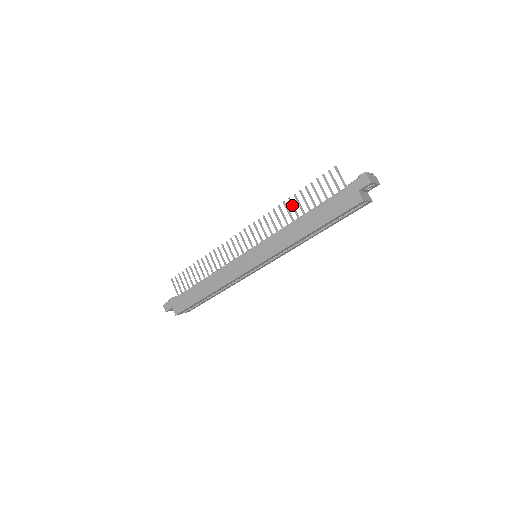
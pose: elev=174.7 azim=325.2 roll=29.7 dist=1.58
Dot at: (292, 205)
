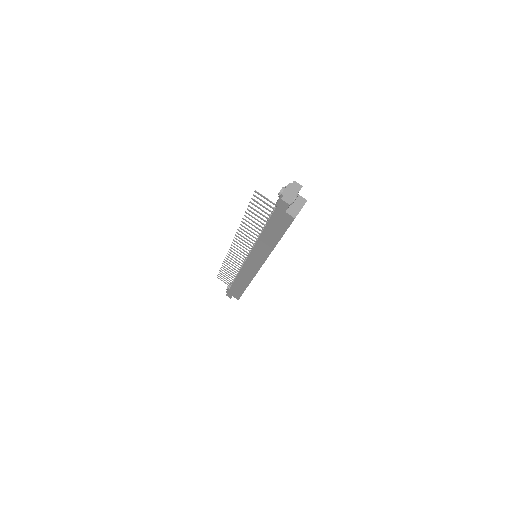
Dot at: (249, 223)
